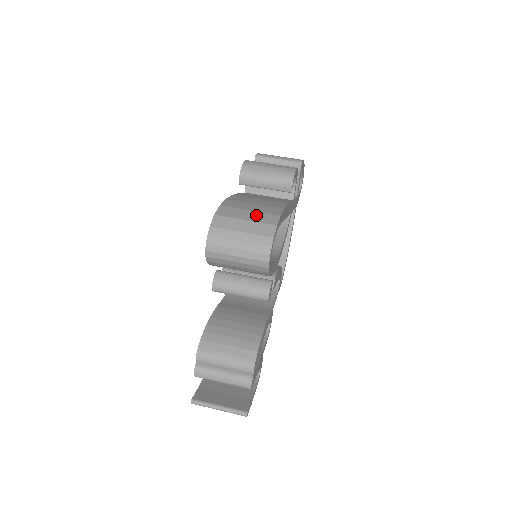
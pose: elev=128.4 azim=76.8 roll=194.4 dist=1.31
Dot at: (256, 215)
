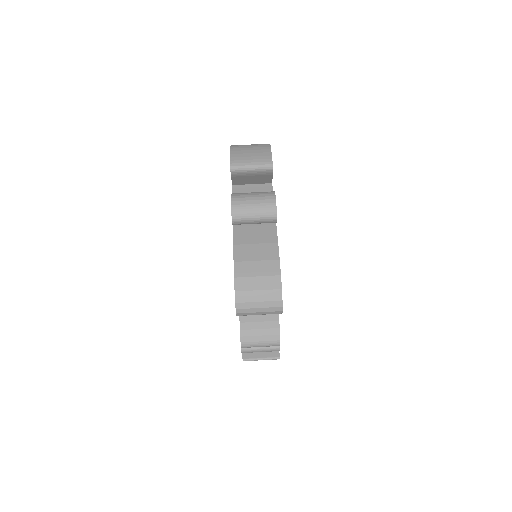
Dot at: (264, 281)
